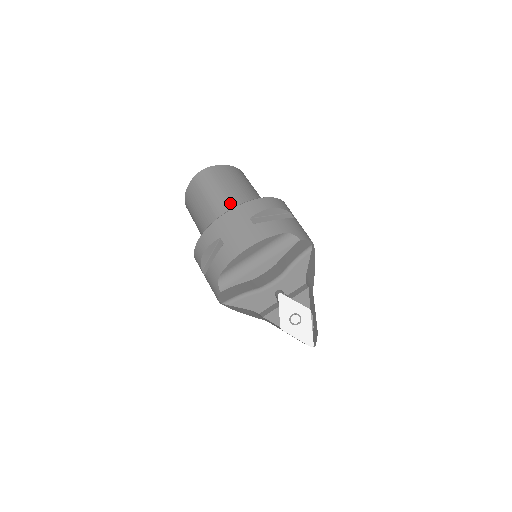
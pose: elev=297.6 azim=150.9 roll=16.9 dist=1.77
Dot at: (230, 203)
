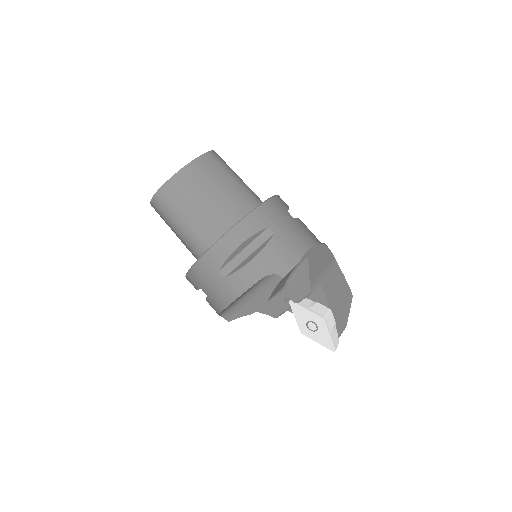
Dot at: (197, 238)
